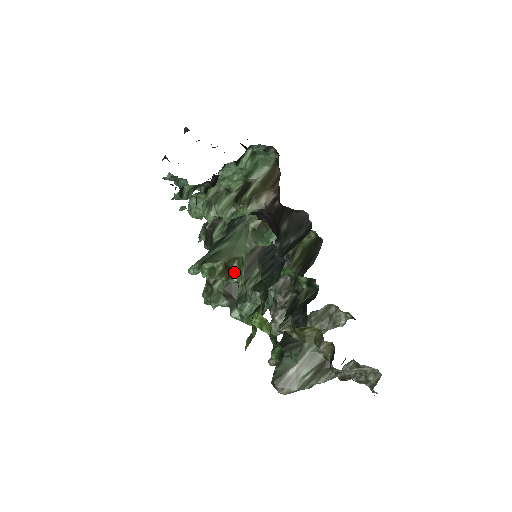
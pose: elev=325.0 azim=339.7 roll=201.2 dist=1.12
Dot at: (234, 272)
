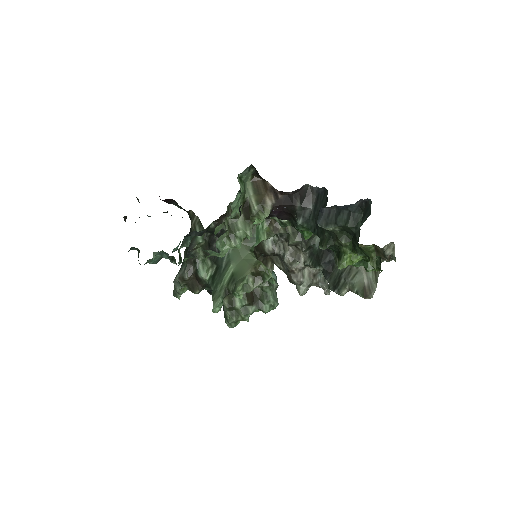
Dot at: (266, 271)
